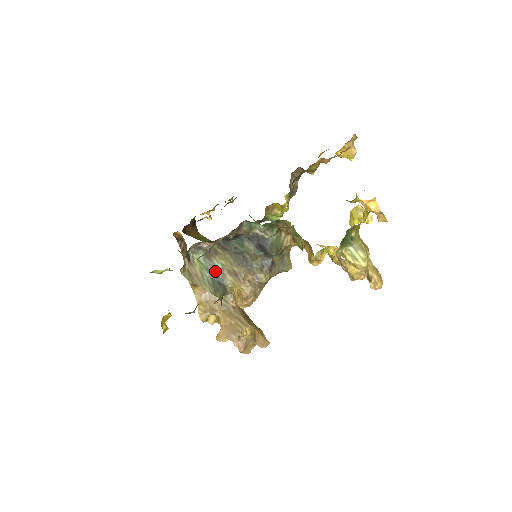
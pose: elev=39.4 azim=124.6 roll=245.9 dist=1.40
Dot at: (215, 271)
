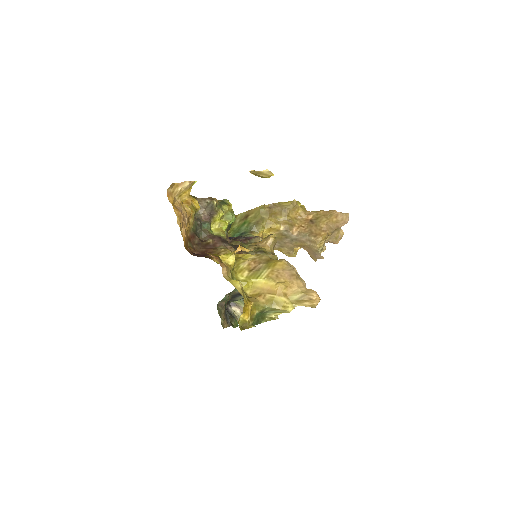
Dot at: occluded
